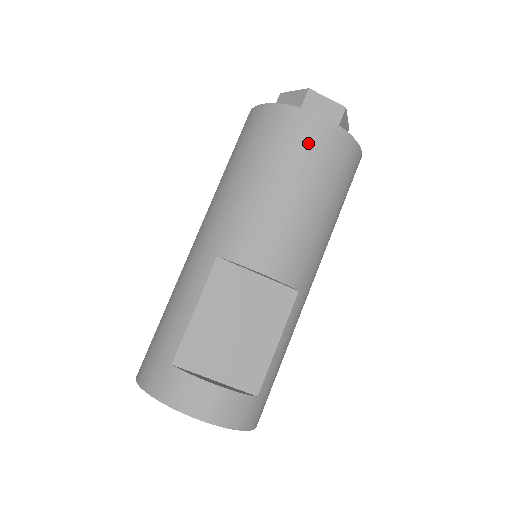
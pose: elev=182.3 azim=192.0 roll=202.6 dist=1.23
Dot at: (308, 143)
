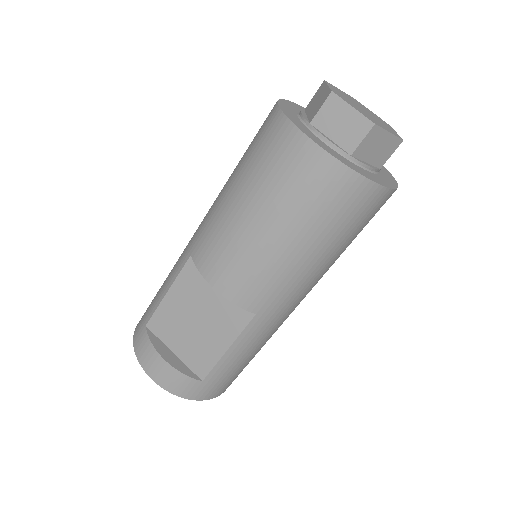
Dot at: (289, 171)
